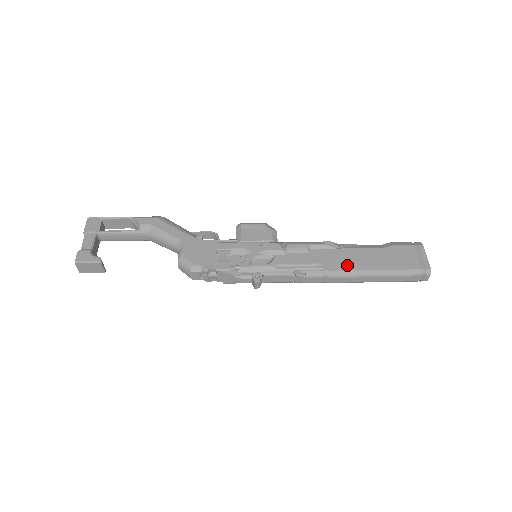
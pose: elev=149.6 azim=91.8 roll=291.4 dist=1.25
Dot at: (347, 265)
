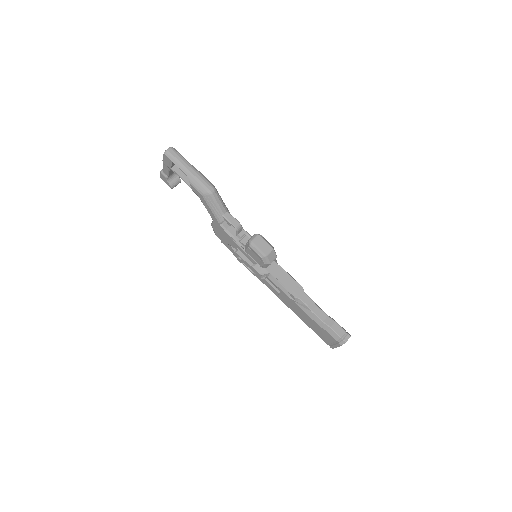
Dot at: (292, 309)
